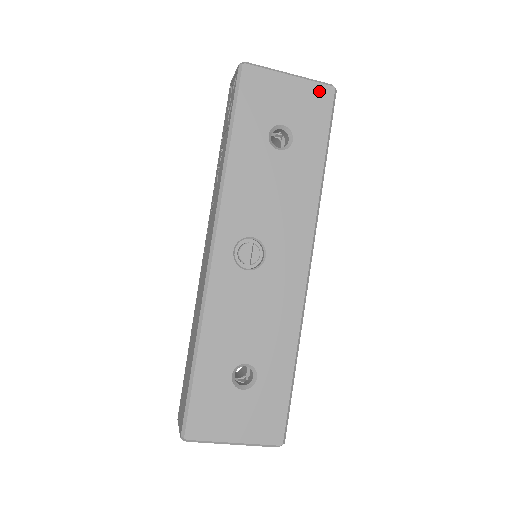
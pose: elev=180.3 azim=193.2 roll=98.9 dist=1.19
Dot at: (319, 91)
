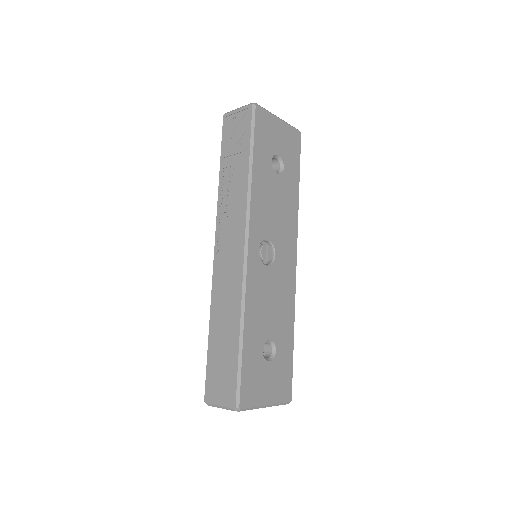
Dot at: (294, 133)
